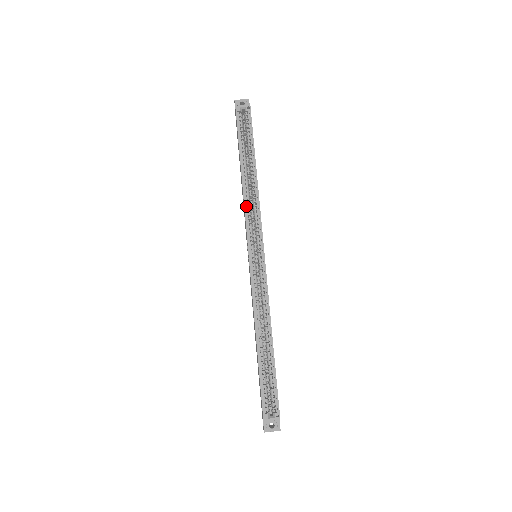
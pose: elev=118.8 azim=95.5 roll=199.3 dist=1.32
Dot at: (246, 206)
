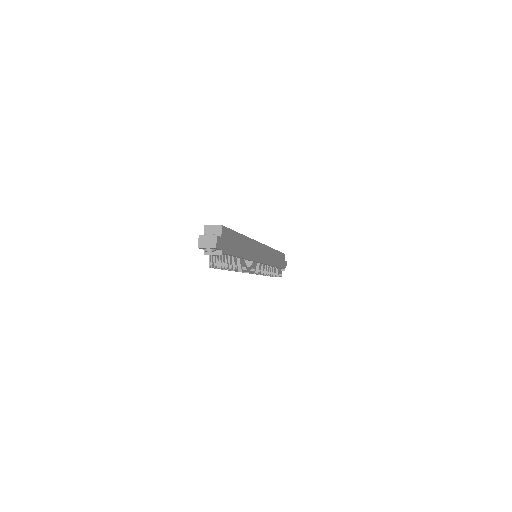
Dot at: occluded
